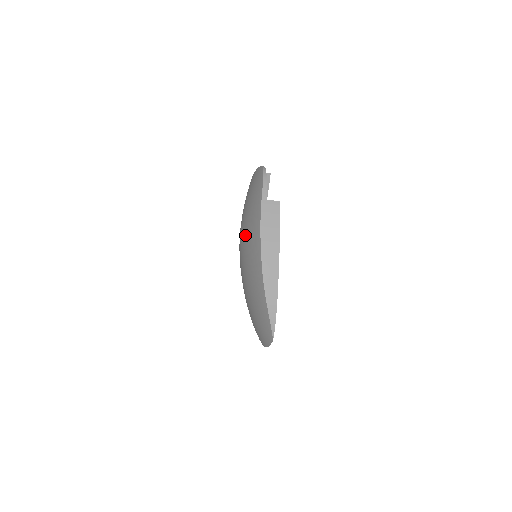
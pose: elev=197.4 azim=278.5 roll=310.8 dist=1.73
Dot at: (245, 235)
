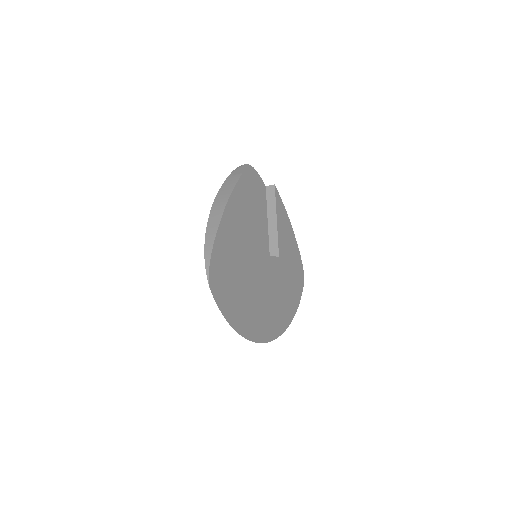
Dot at: occluded
